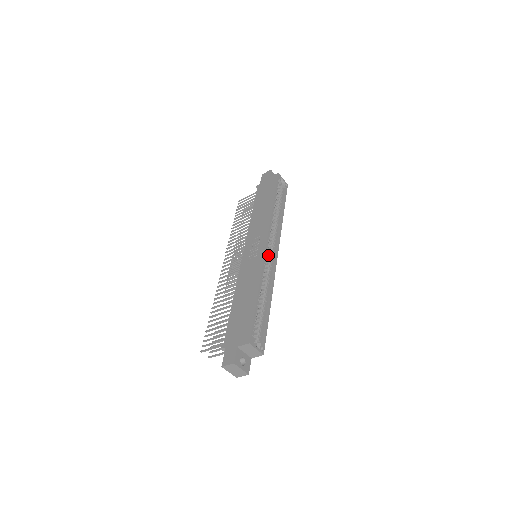
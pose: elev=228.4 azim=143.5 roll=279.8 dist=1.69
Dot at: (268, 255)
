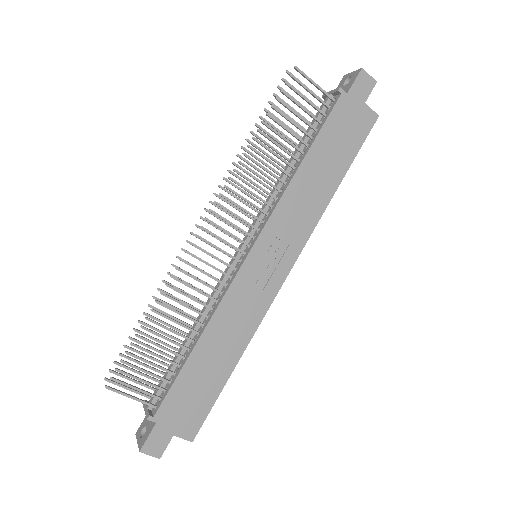
Dot at: occluded
